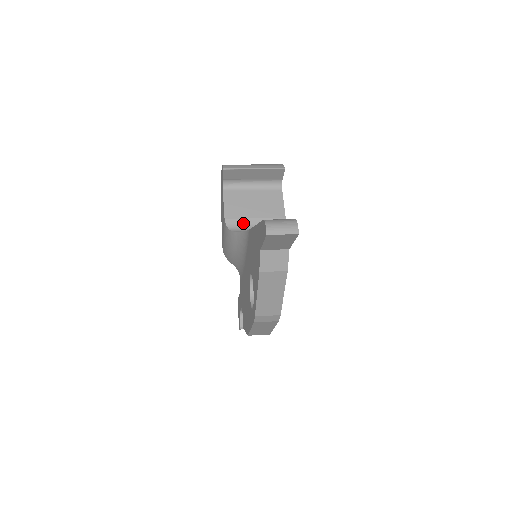
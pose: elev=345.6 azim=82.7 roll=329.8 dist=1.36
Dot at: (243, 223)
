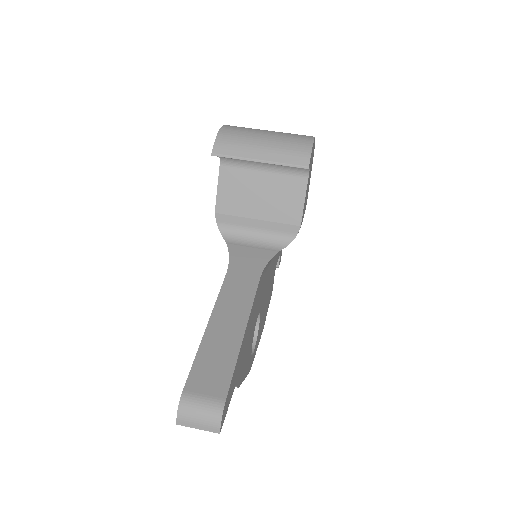
Dot at: (239, 223)
